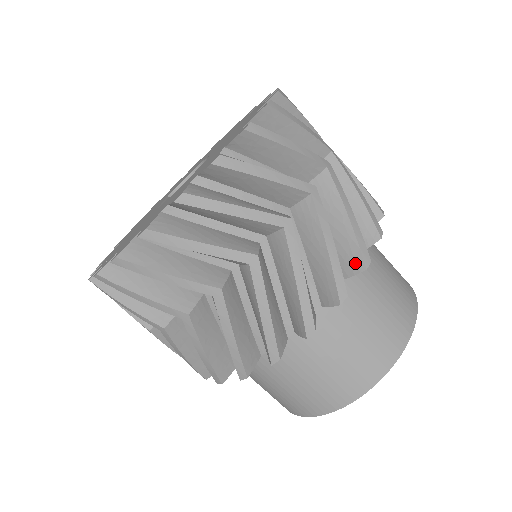
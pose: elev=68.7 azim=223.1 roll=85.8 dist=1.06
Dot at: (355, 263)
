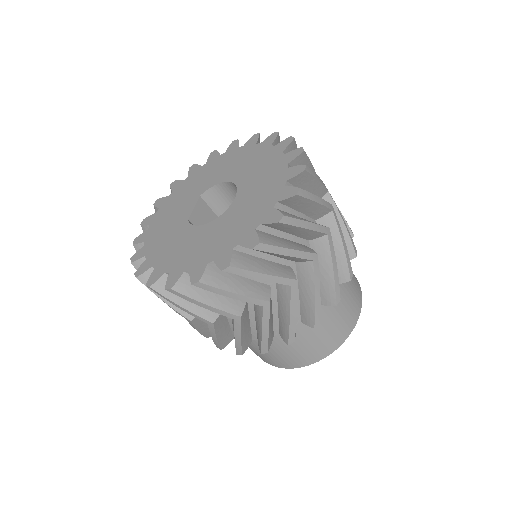
Dot at: (309, 321)
